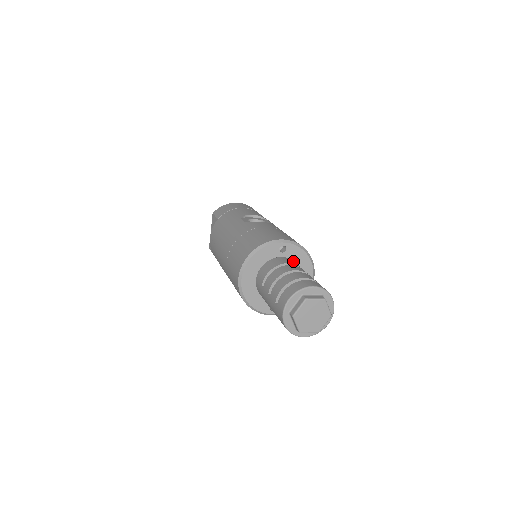
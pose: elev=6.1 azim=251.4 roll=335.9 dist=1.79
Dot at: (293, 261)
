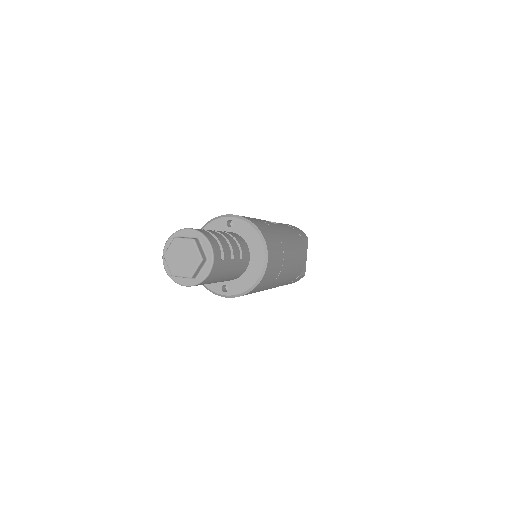
Dot at: (236, 234)
